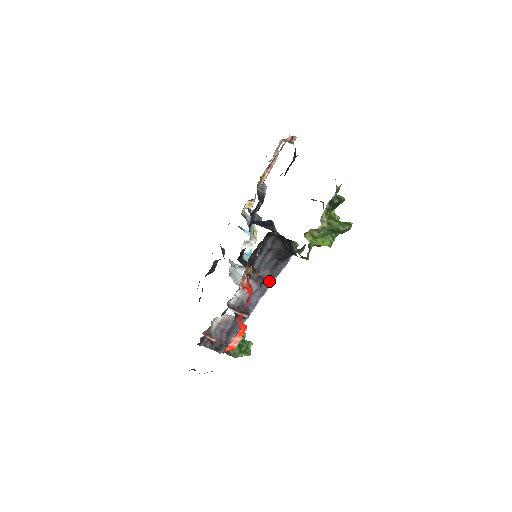
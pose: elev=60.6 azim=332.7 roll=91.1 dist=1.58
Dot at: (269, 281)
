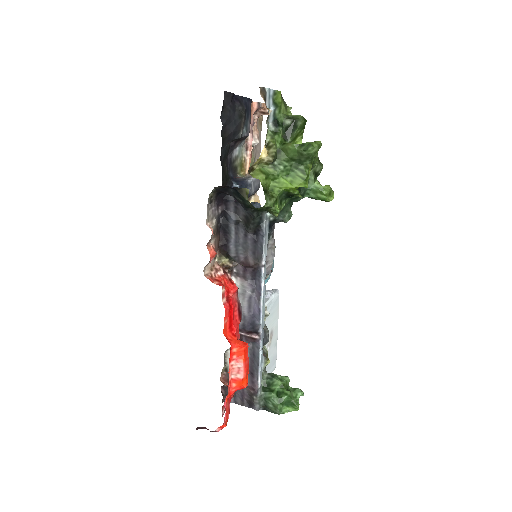
Dot at: (258, 271)
